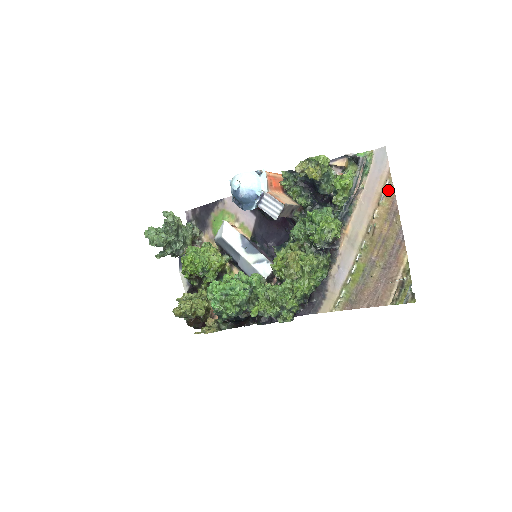
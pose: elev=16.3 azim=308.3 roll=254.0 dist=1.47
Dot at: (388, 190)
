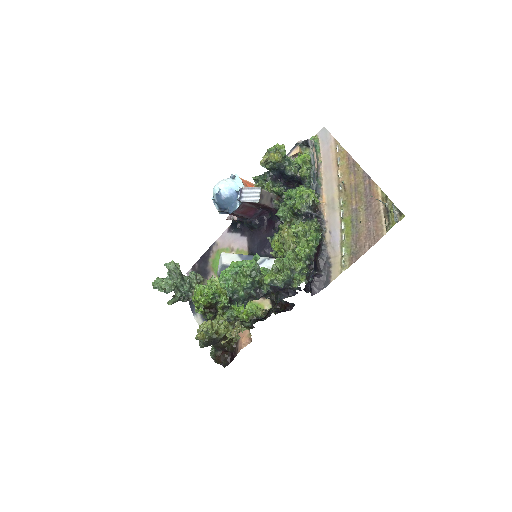
Dot at: (340, 152)
